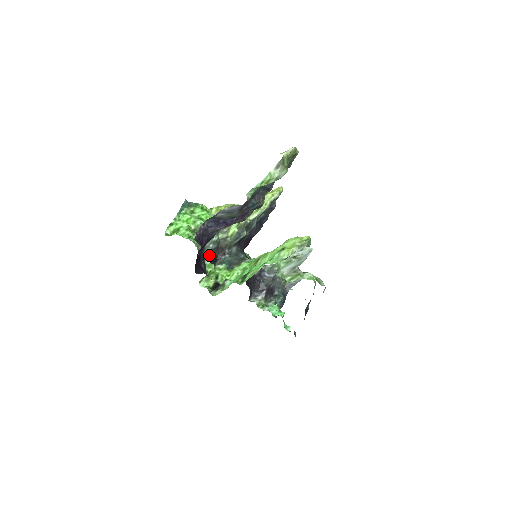
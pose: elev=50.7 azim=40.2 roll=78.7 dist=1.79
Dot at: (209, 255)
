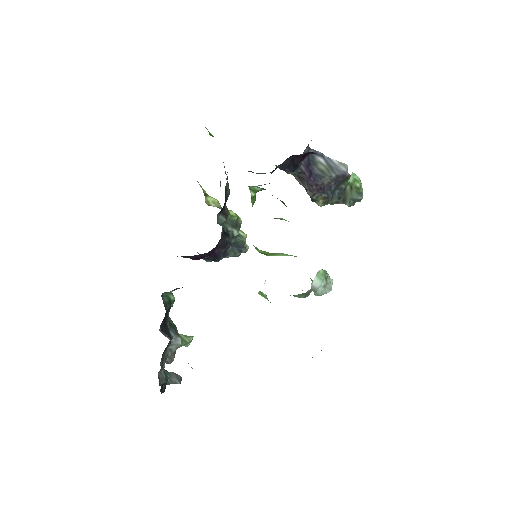
Dot at: (225, 195)
